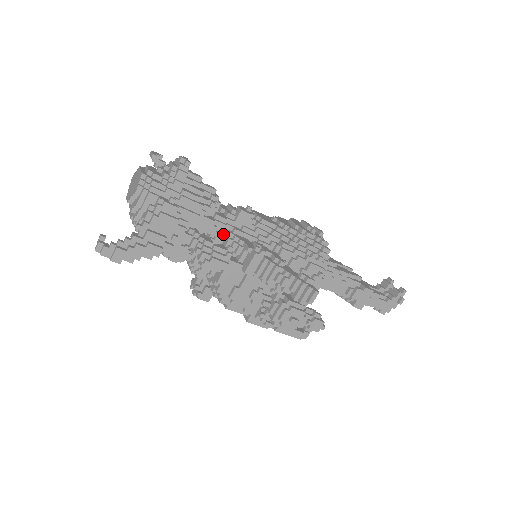
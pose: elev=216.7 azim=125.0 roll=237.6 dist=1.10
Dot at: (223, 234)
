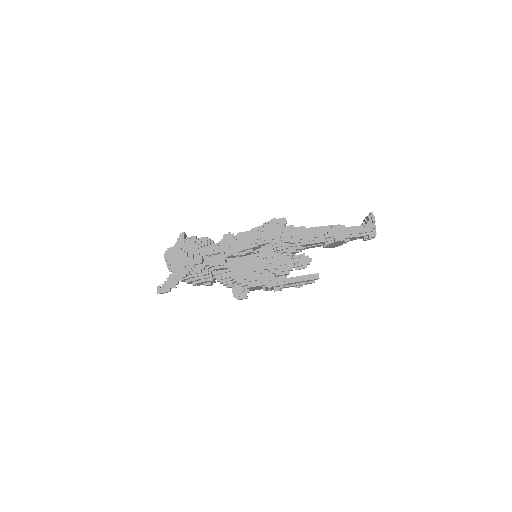
Dot at: (219, 251)
